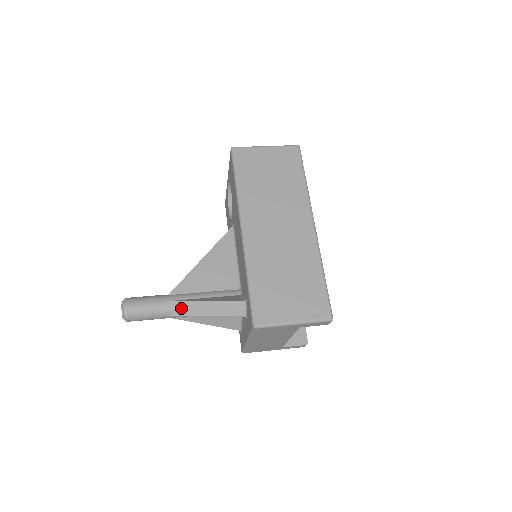
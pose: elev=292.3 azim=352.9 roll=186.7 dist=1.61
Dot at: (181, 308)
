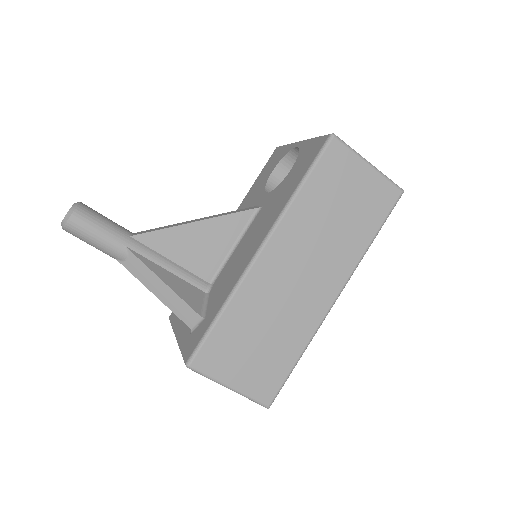
Dot at: (133, 264)
